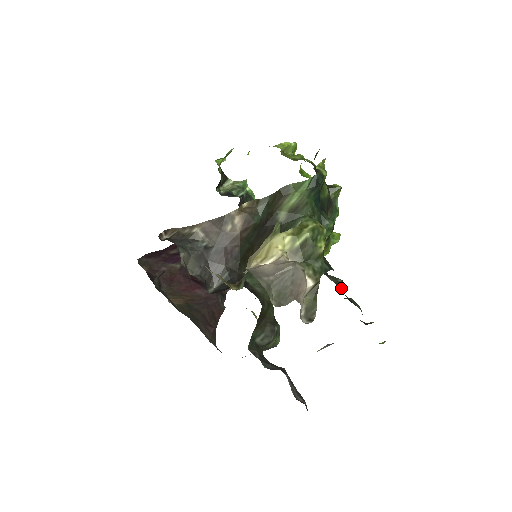
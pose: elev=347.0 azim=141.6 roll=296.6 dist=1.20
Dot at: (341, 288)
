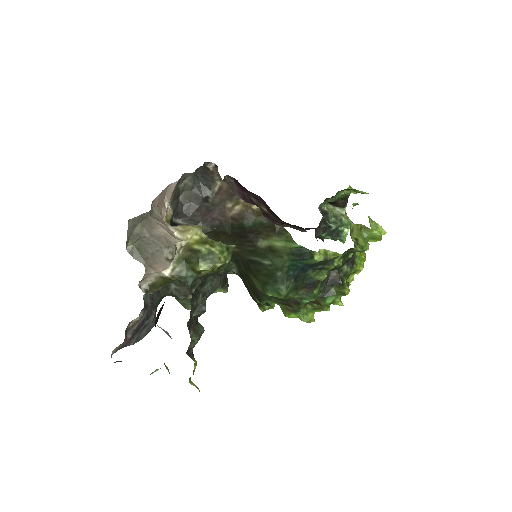
Dot at: (196, 311)
